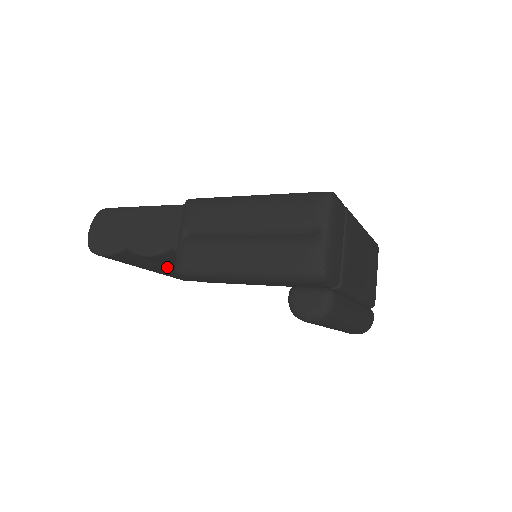
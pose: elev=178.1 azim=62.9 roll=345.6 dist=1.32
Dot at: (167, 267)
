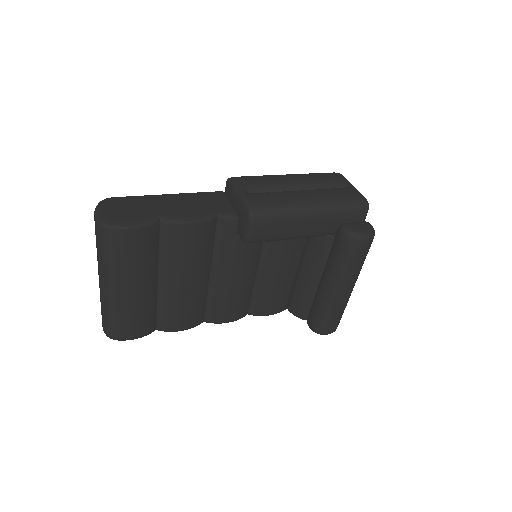
Dot at: (152, 285)
